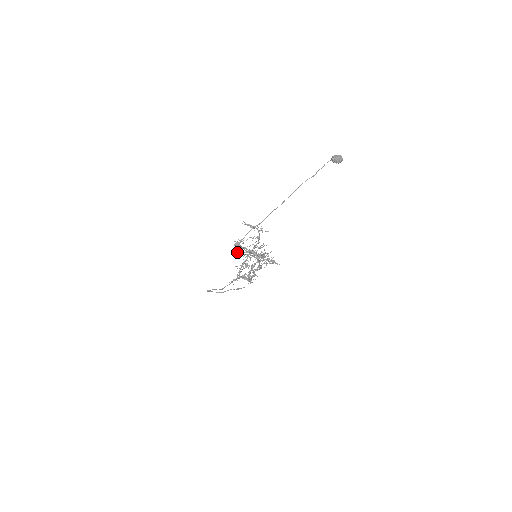
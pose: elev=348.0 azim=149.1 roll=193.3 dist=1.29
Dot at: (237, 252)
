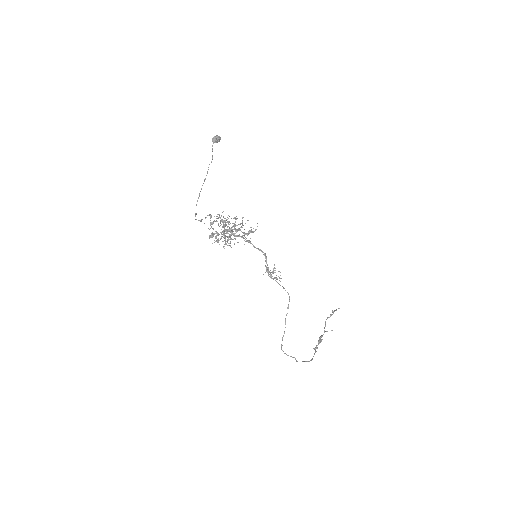
Dot at: (215, 238)
